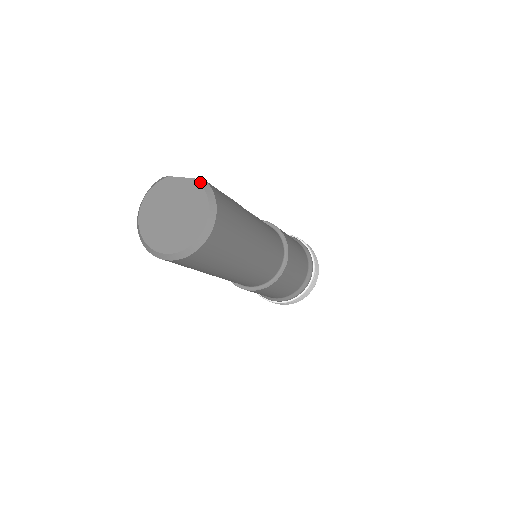
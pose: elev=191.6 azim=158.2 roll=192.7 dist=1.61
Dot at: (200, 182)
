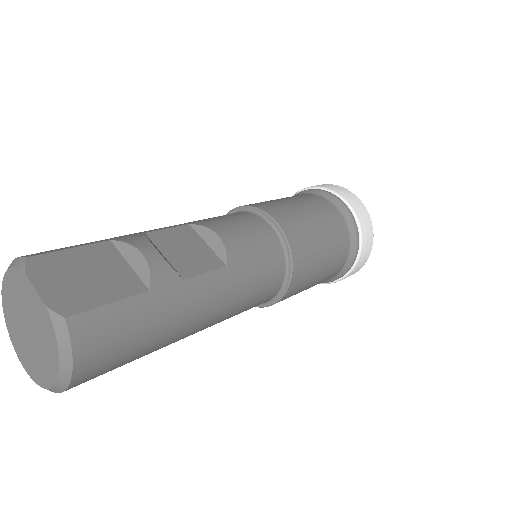
Dot at: (53, 319)
